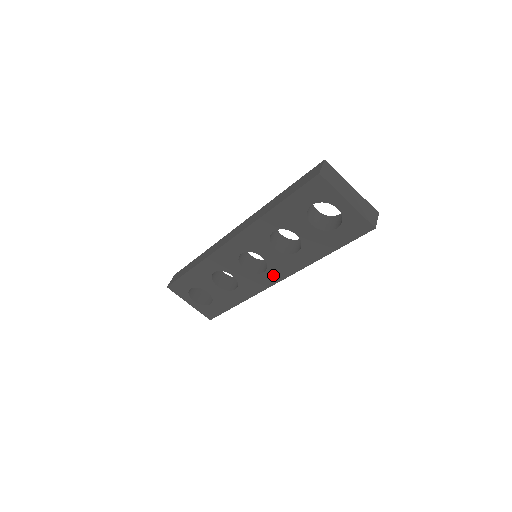
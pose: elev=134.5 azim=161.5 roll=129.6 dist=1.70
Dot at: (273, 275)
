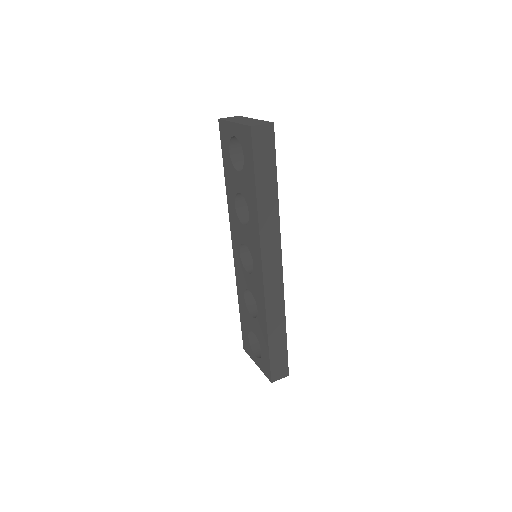
Dot at: (257, 262)
